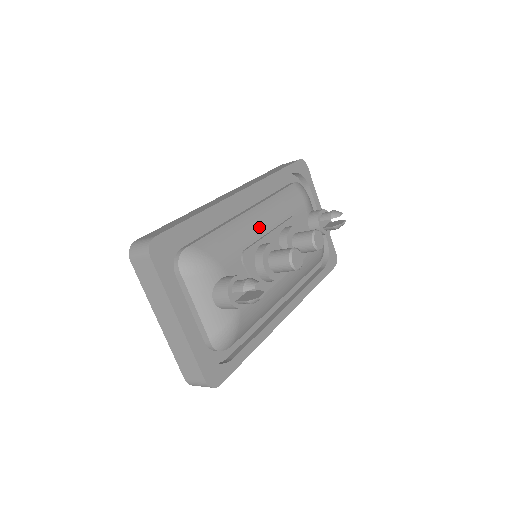
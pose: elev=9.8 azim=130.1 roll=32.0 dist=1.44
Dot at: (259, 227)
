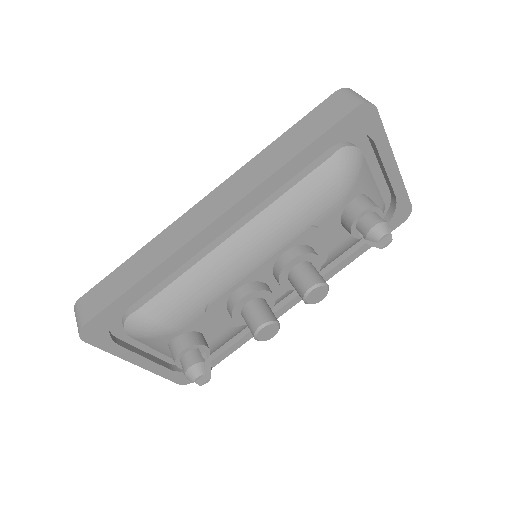
Dot at: (239, 265)
